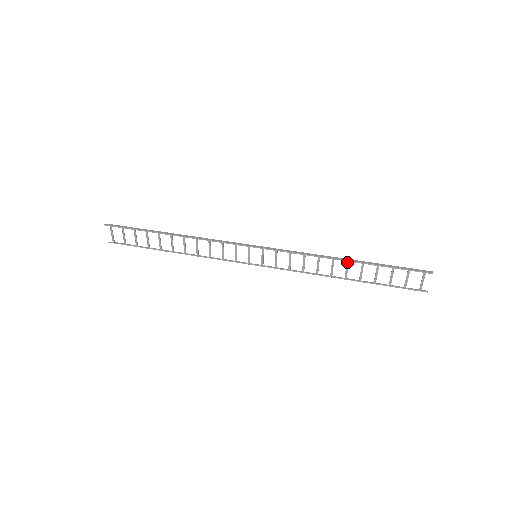
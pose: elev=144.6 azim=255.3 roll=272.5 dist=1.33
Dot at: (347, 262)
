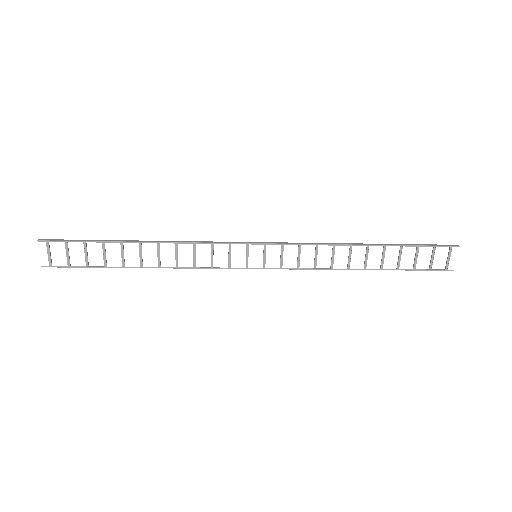
Dot at: (367, 247)
